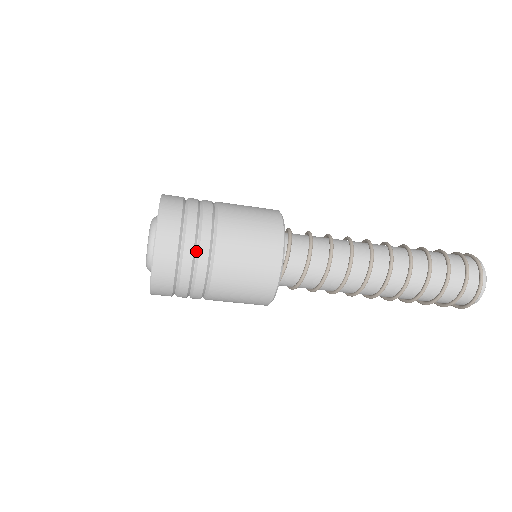
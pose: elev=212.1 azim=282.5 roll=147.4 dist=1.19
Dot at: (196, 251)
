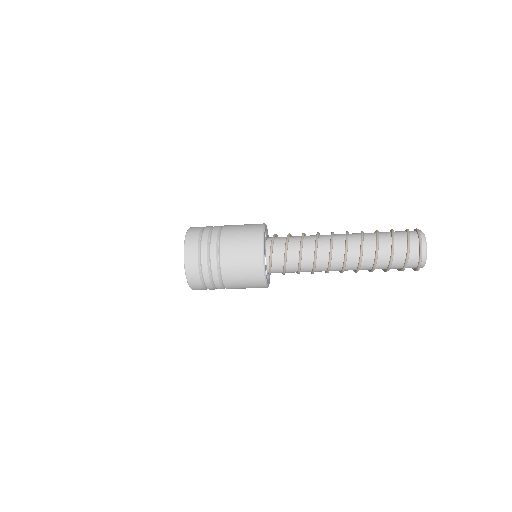
Dot at: (209, 263)
